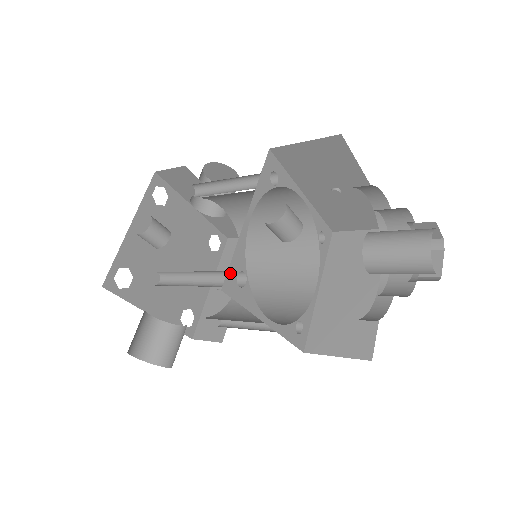
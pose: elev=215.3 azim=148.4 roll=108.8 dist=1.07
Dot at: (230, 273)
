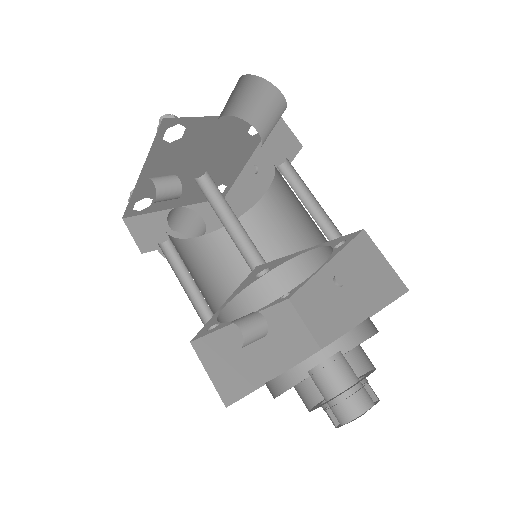
Dot at: (199, 333)
